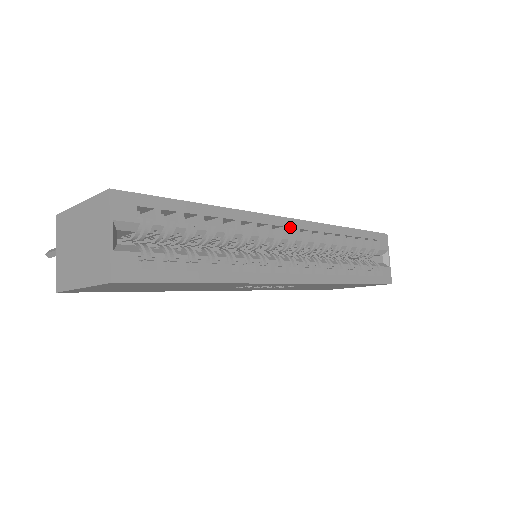
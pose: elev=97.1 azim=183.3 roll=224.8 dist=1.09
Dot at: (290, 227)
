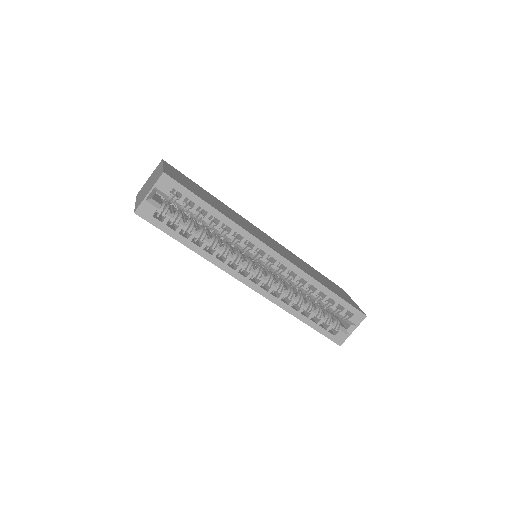
Dot at: occluded
